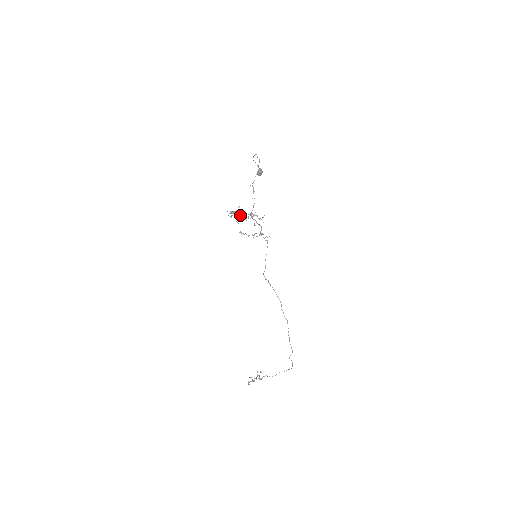
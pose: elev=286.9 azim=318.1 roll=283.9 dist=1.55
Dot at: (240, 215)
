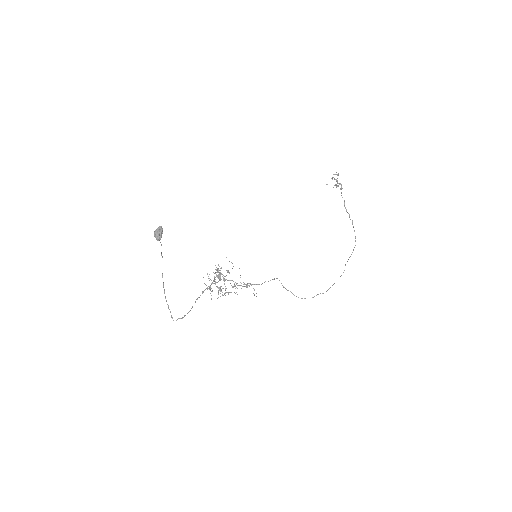
Dot at: (214, 278)
